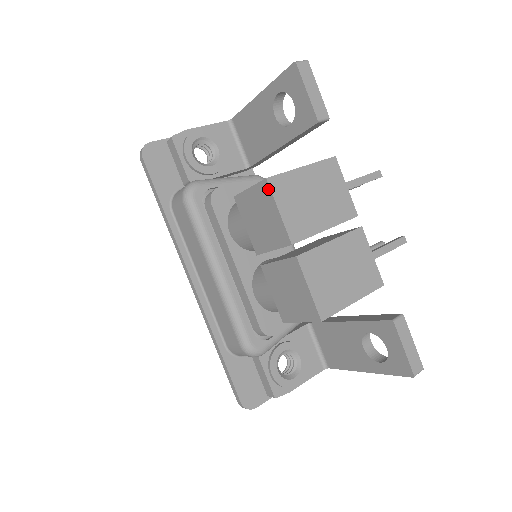
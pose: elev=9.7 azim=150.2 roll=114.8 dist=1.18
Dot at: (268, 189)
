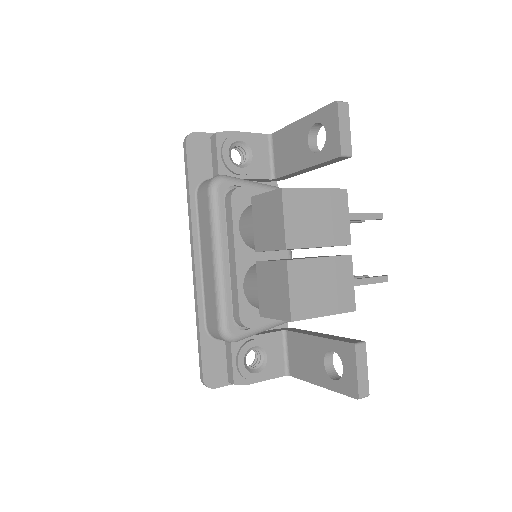
Dot at: (280, 197)
